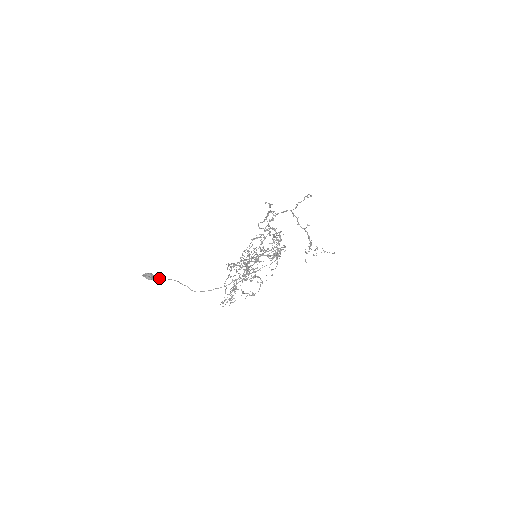
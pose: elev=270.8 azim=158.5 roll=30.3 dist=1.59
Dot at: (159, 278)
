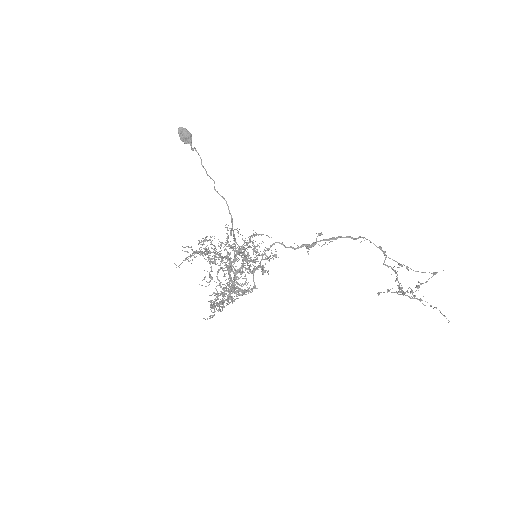
Dot at: occluded
